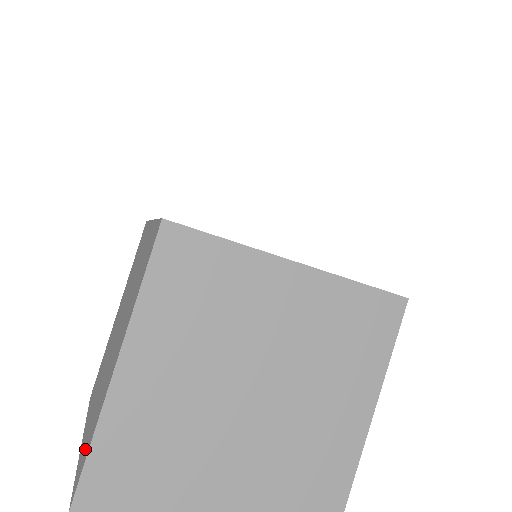
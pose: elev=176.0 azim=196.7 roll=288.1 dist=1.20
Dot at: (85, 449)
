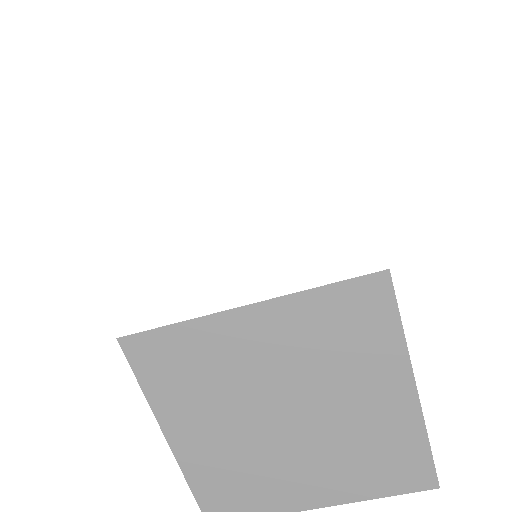
Dot at: occluded
